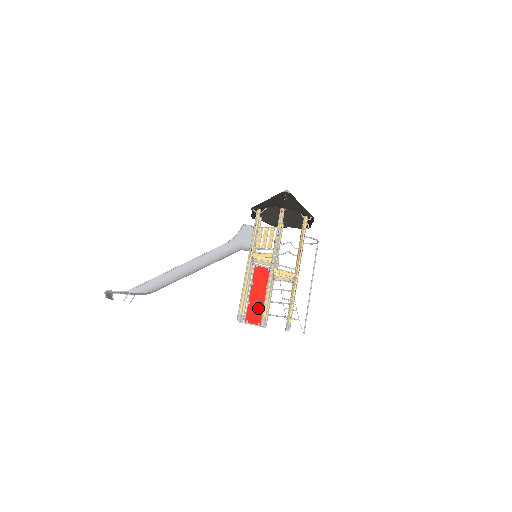
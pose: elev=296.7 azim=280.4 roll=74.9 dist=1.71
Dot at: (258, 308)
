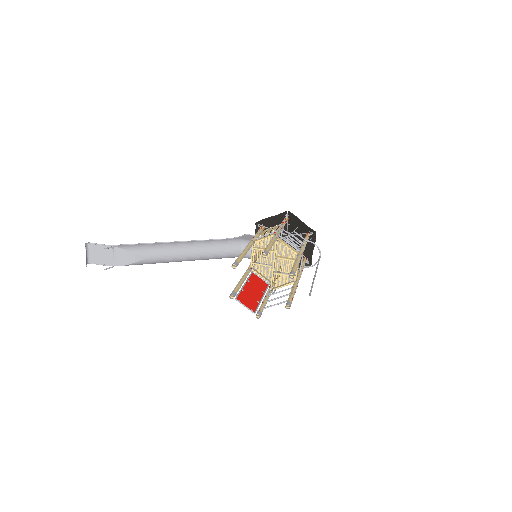
Dot at: (252, 299)
